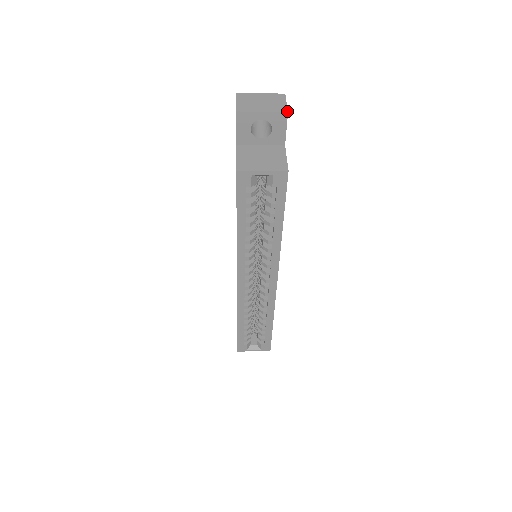
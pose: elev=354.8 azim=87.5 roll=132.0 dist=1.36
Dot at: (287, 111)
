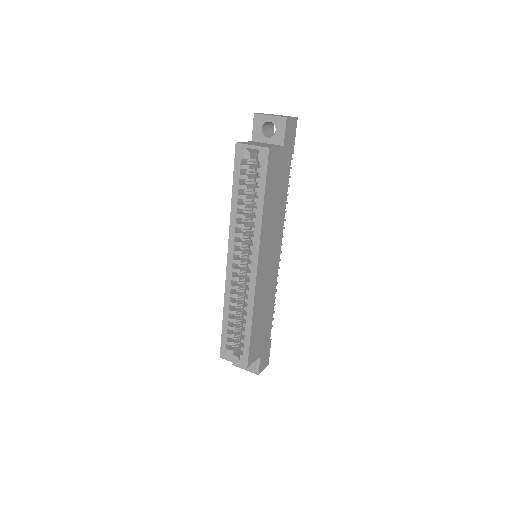
Dot at: (287, 117)
